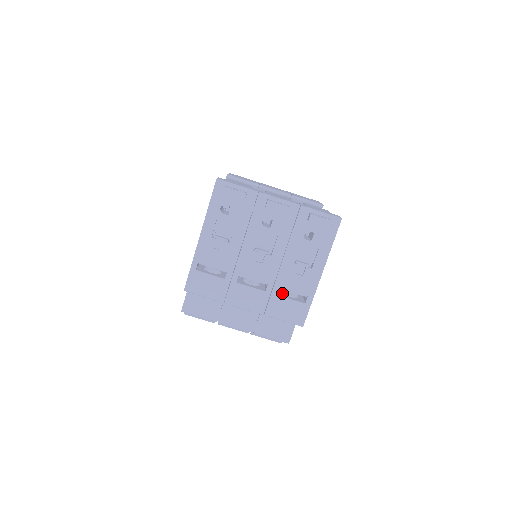
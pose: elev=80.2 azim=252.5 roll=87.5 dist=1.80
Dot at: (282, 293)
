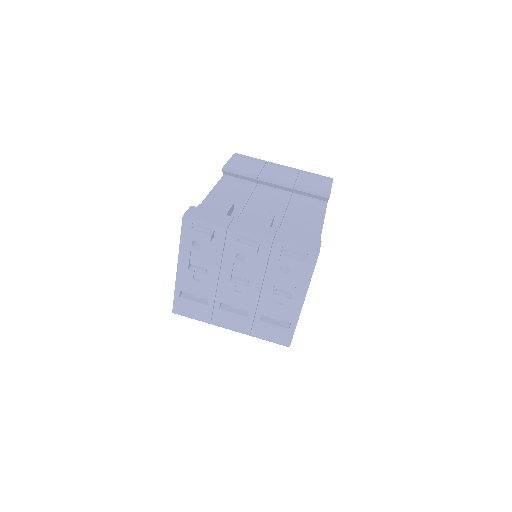
Dot at: occluded
